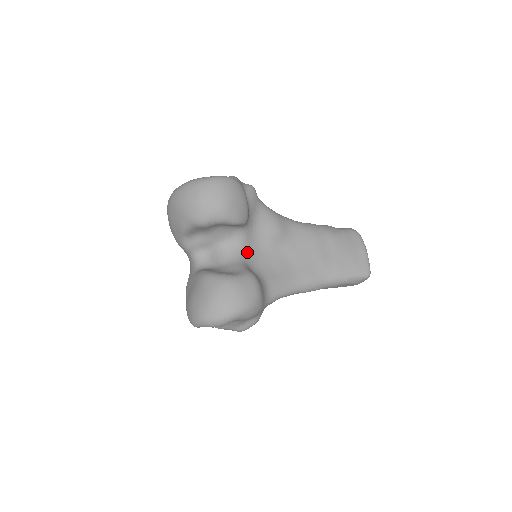
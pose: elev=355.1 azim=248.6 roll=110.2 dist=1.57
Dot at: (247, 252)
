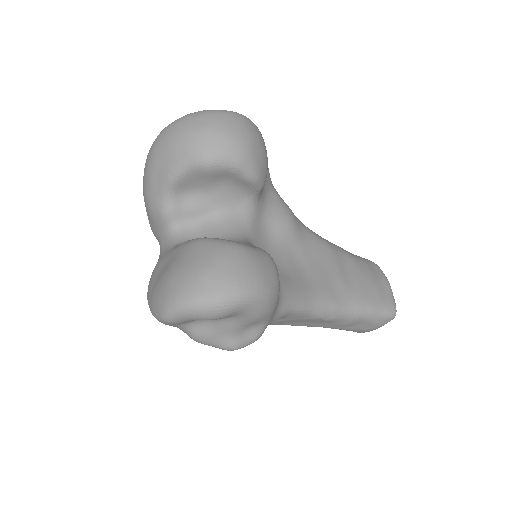
Dot at: (253, 236)
